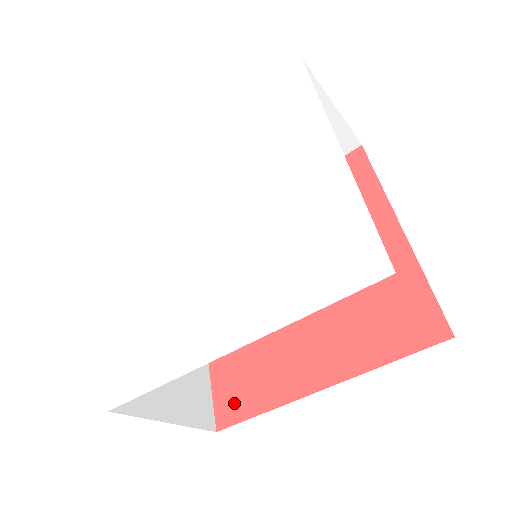
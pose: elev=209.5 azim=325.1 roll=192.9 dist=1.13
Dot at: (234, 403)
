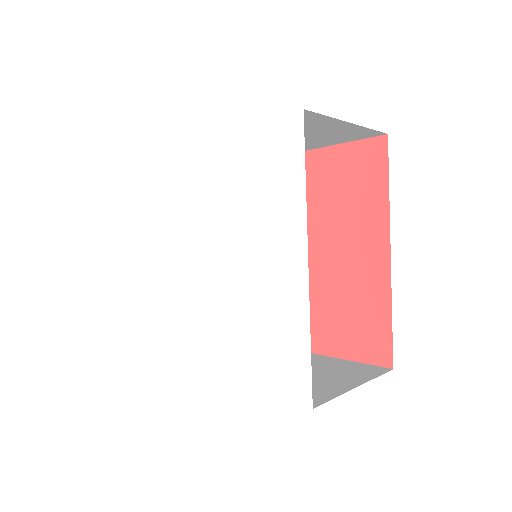
Dot at: occluded
